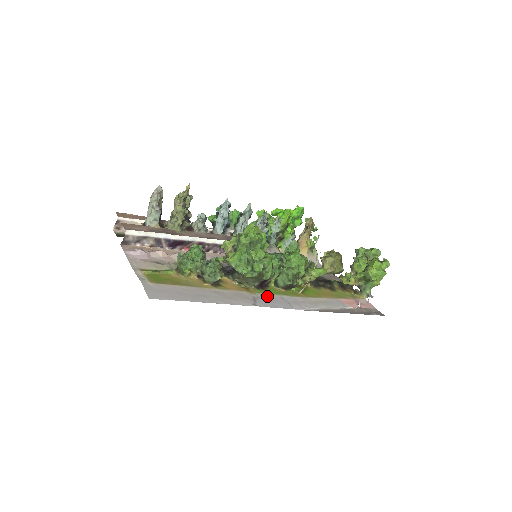
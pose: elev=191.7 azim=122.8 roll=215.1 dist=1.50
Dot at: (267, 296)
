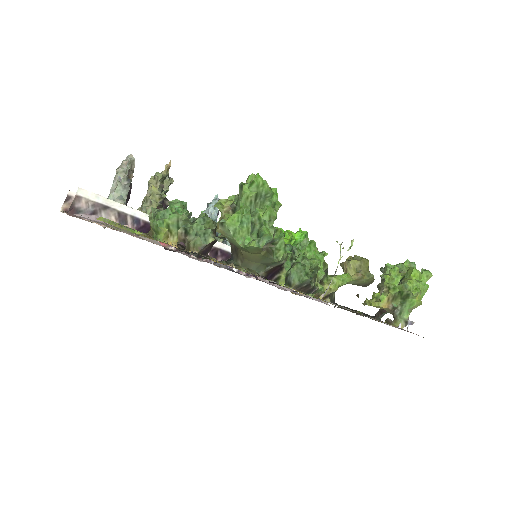
Dot at: occluded
